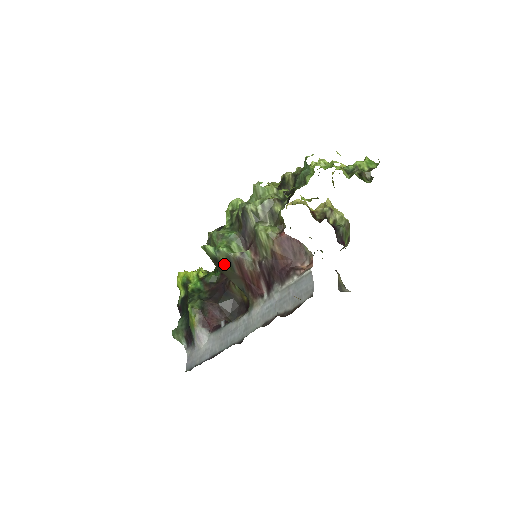
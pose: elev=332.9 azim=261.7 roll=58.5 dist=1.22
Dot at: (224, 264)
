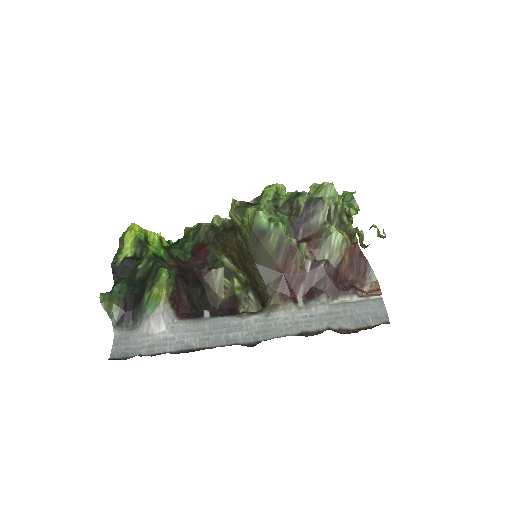
Dot at: (271, 243)
